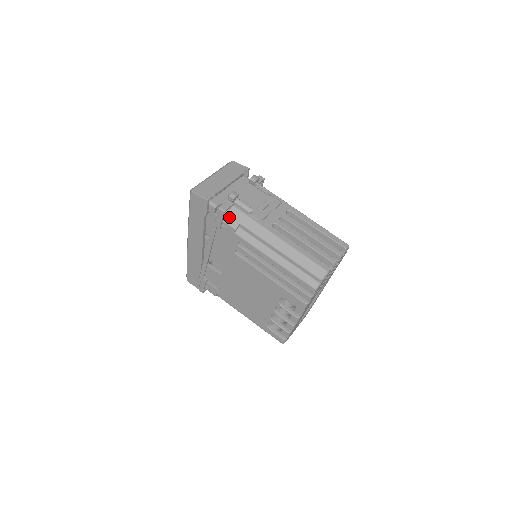
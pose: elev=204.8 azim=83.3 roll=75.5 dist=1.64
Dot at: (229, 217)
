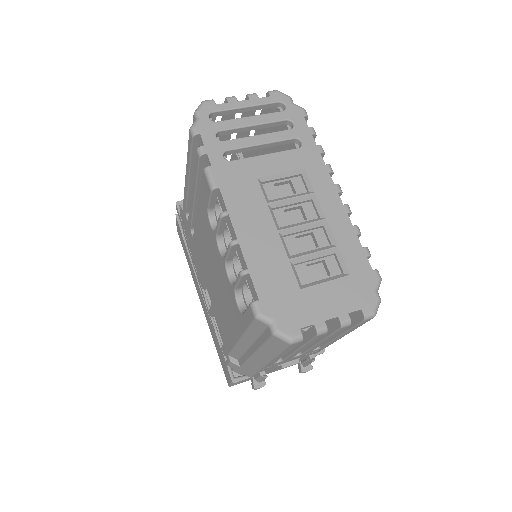
Dot at: occluded
